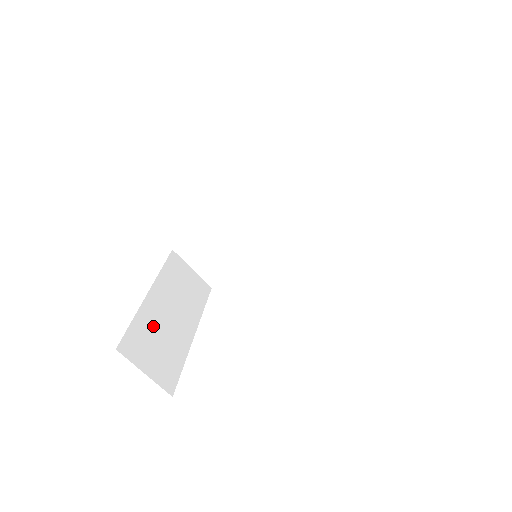
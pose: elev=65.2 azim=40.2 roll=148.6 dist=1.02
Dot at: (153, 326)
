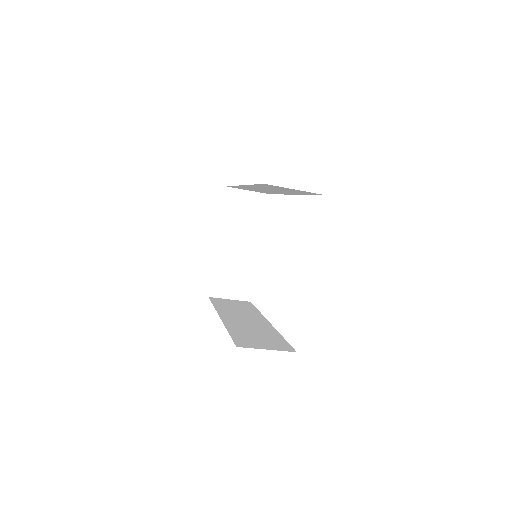
Dot at: (227, 266)
